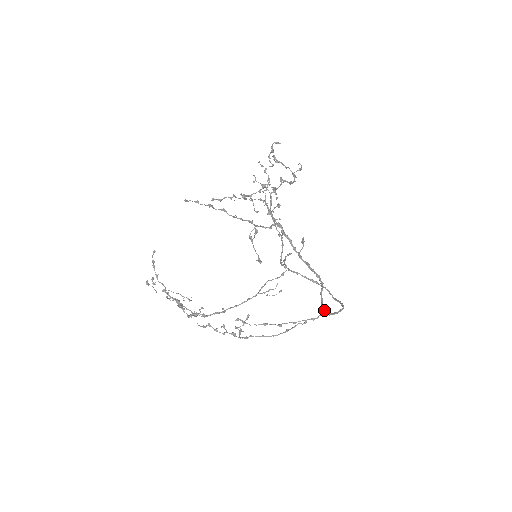
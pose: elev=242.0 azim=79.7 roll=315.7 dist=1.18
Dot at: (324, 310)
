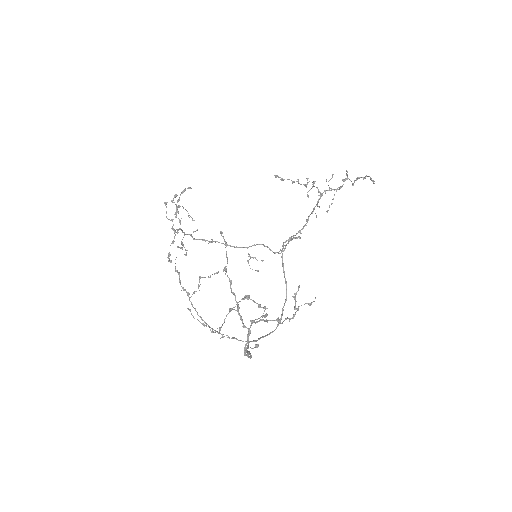
Dot at: (247, 347)
